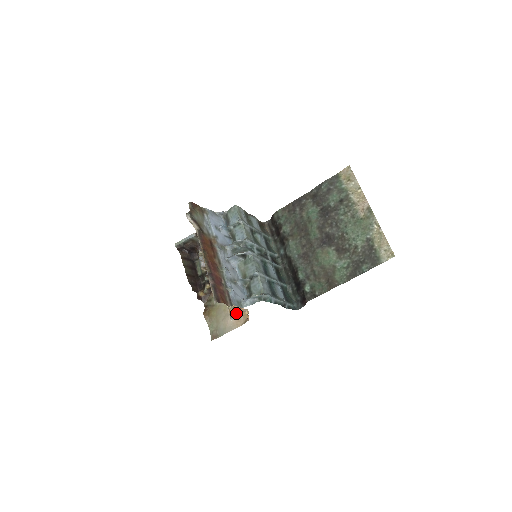
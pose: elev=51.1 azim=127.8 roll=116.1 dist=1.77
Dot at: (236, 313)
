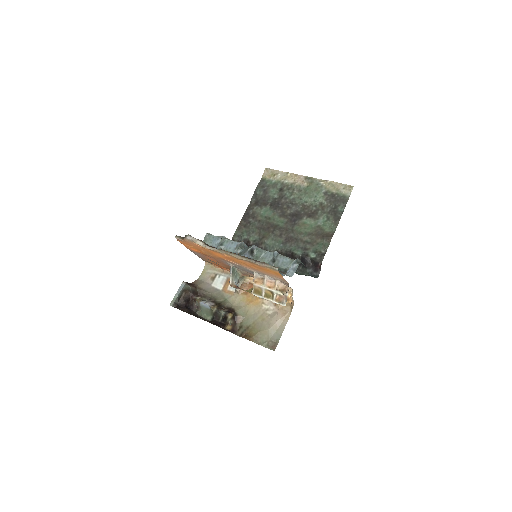
Dot at: (285, 293)
